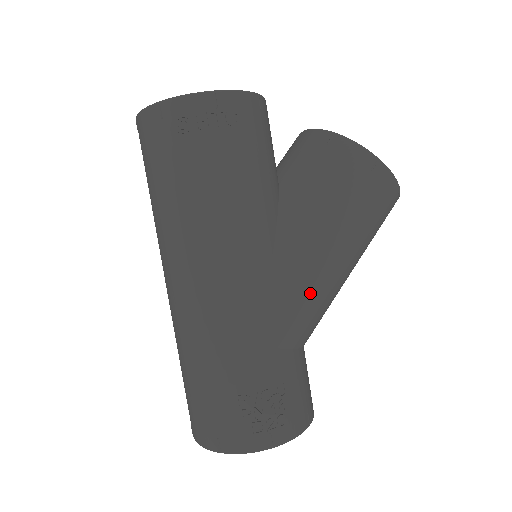
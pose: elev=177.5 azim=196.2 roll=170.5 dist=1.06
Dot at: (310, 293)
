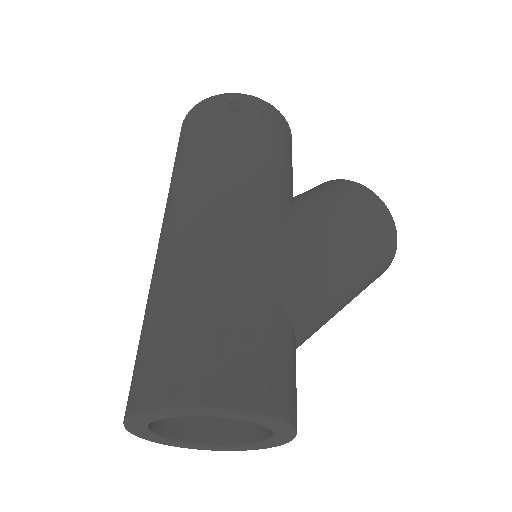
Dot at: (317, 267)
